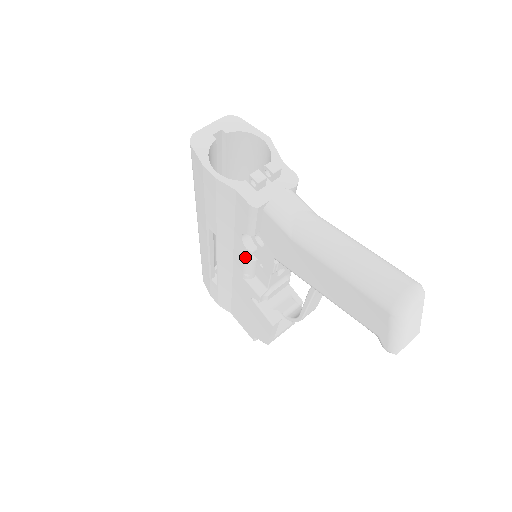
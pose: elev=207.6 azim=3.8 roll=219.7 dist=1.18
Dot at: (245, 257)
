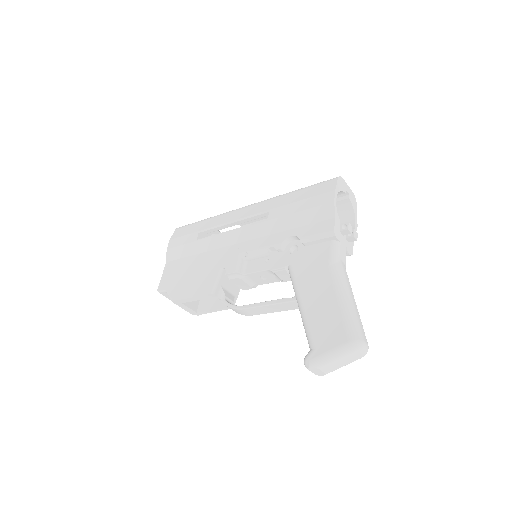
Dot at: (270, 246)
